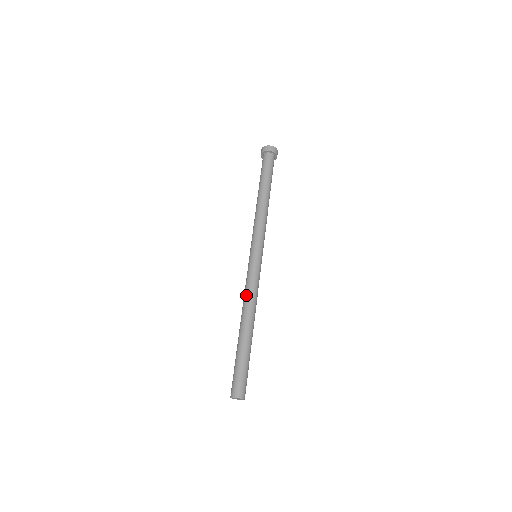
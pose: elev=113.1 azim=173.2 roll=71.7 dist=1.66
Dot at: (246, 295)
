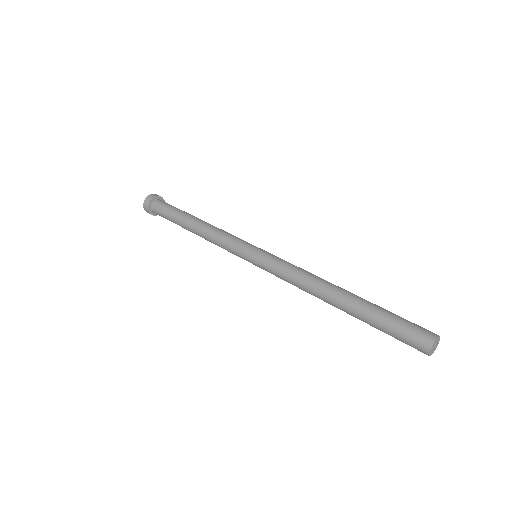
Dot at: (297, 280)
